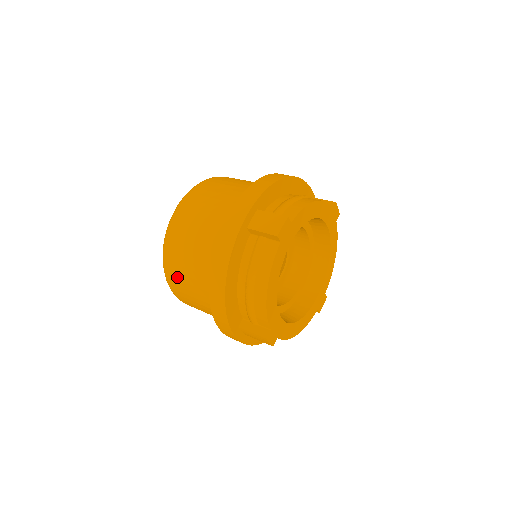
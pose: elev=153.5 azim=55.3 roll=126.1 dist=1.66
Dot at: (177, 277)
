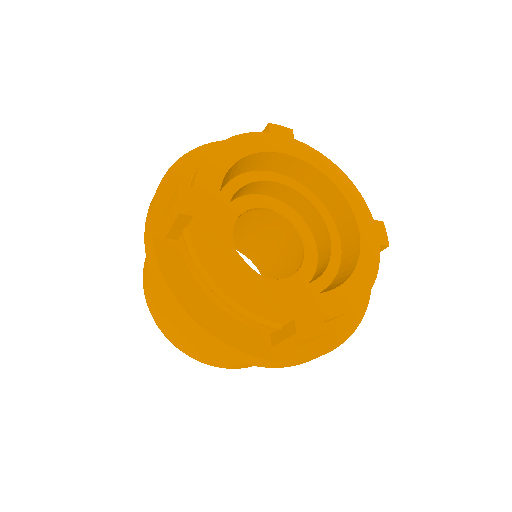
Dot at: occluded
